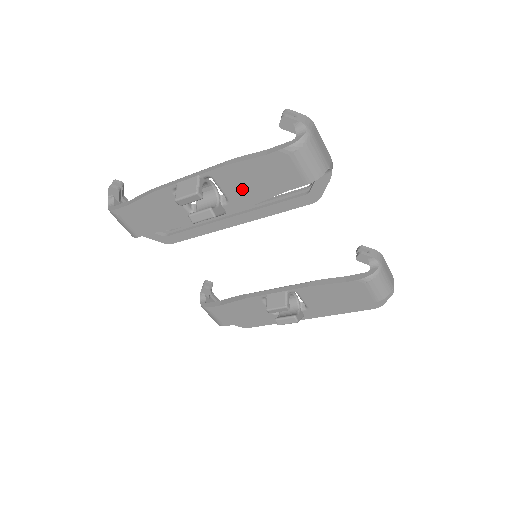
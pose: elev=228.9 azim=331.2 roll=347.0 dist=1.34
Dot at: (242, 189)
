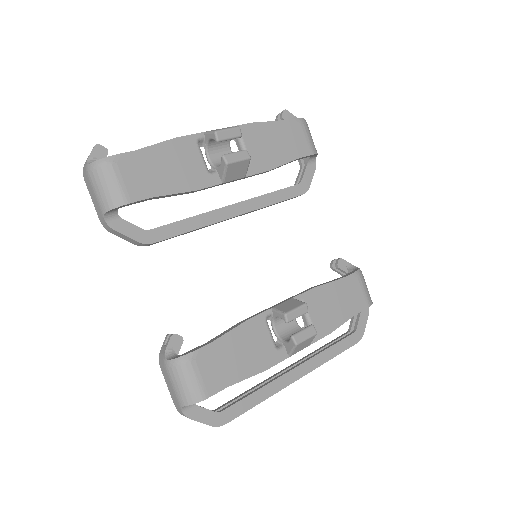
Dot at: (263, 150)
